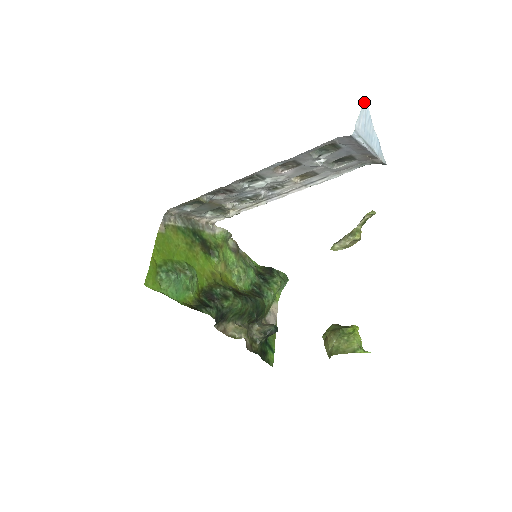
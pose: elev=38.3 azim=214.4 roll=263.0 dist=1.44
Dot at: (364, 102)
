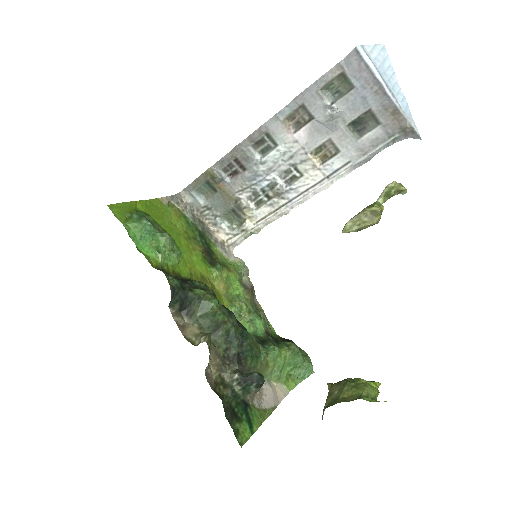
Dot at: (382, 46)
